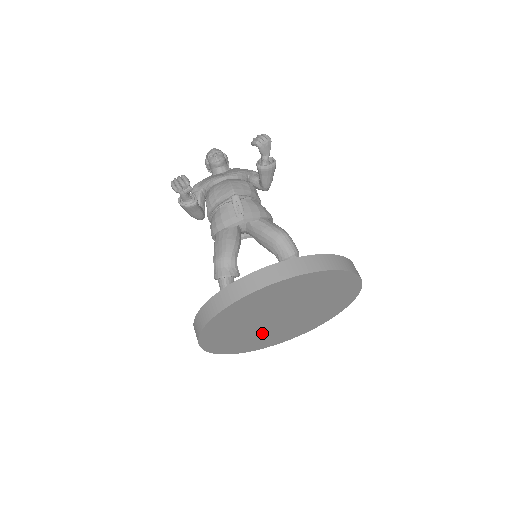
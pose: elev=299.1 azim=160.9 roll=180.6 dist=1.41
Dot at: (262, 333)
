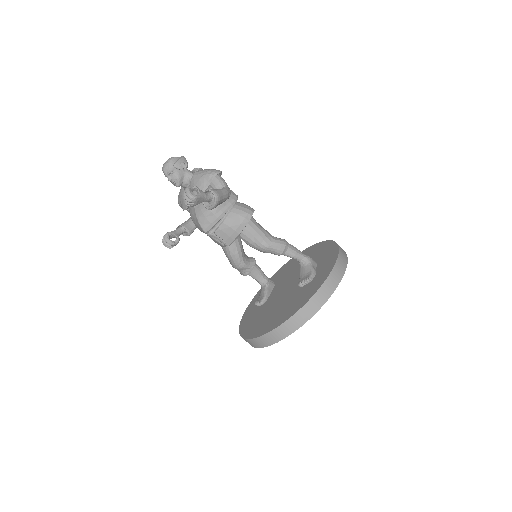
Dot at: occluded
